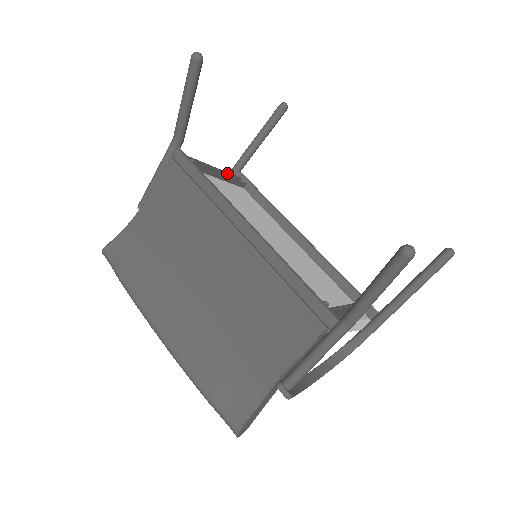
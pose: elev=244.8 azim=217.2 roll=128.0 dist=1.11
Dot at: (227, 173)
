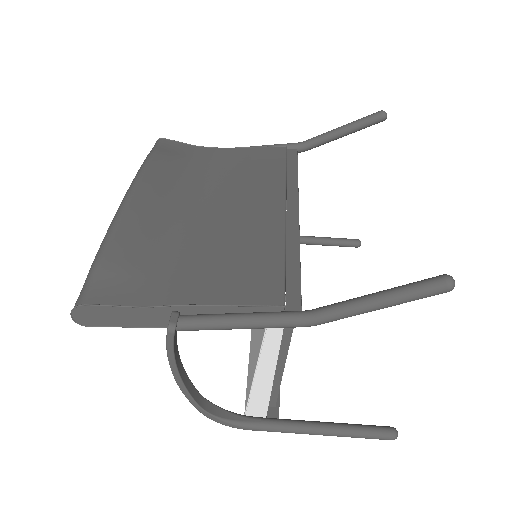
Dot at: occluded
